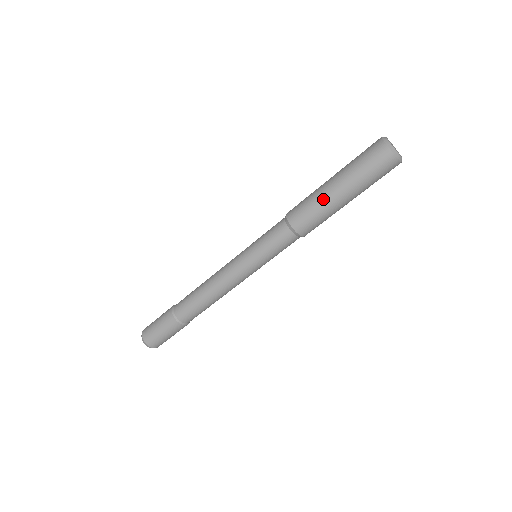
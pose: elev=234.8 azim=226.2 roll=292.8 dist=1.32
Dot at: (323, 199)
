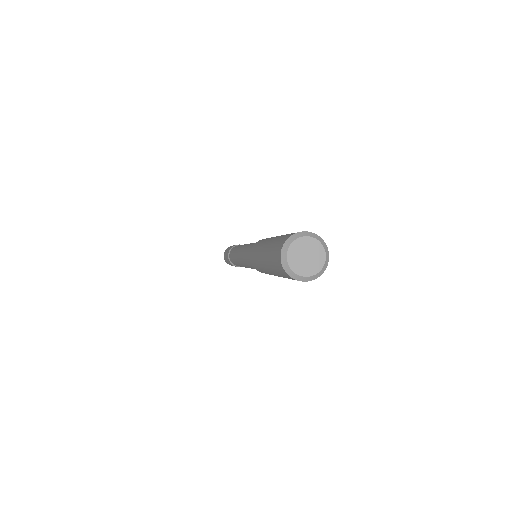
Dot at: (259, 262)
